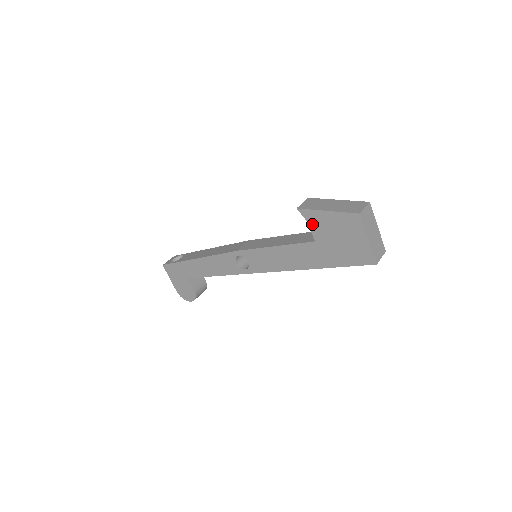
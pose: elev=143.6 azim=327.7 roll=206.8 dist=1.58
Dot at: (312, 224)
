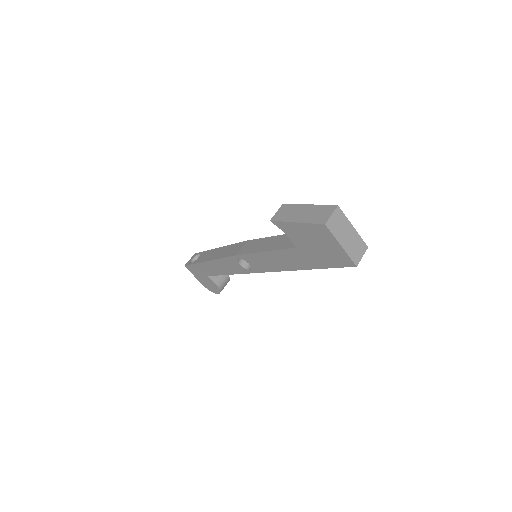
Dot at: (288, 233)
